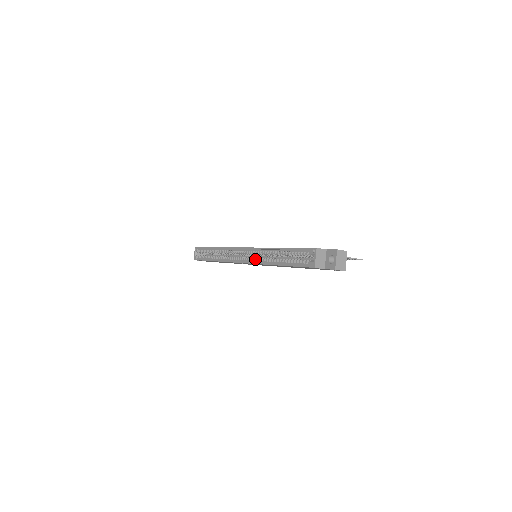
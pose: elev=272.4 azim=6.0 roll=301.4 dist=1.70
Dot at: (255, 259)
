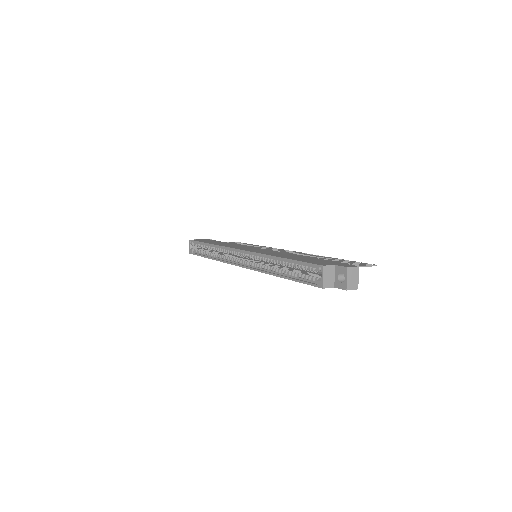
Dot at: (255, 264)
